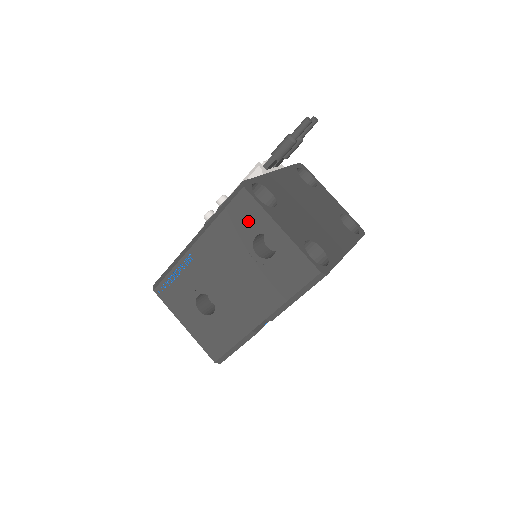
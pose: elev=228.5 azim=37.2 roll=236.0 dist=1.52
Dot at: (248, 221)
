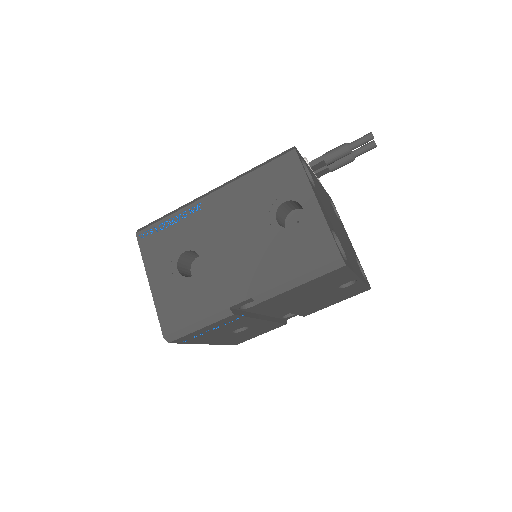
Dot at: (284, 184)
